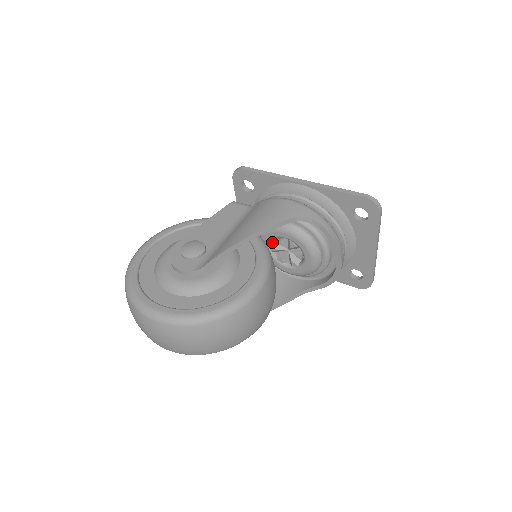
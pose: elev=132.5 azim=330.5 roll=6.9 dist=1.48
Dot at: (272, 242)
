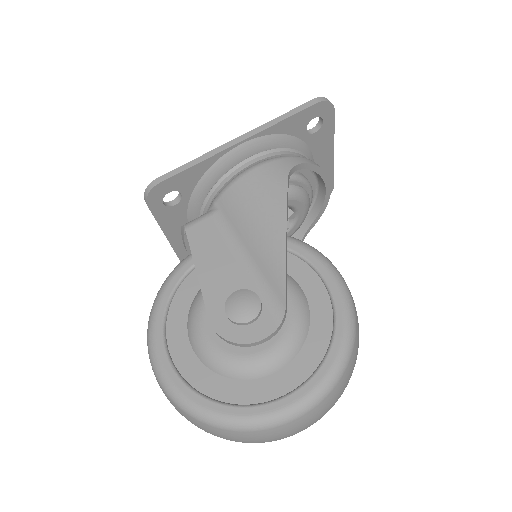
Dot at: occluded
